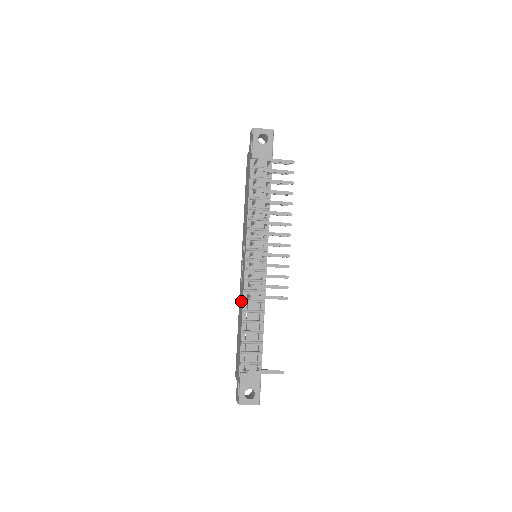
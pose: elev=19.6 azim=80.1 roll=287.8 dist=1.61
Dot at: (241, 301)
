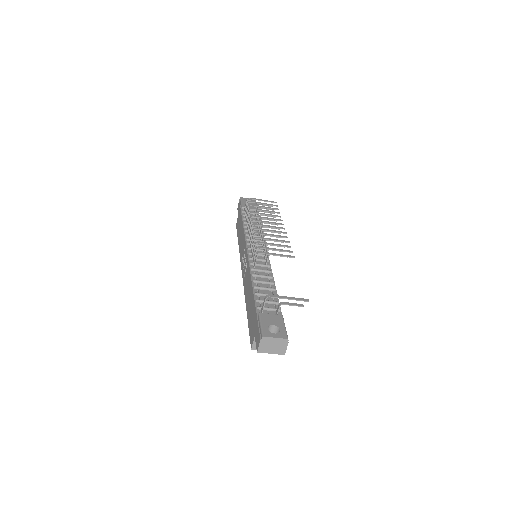
Dot at: (247, 279)
